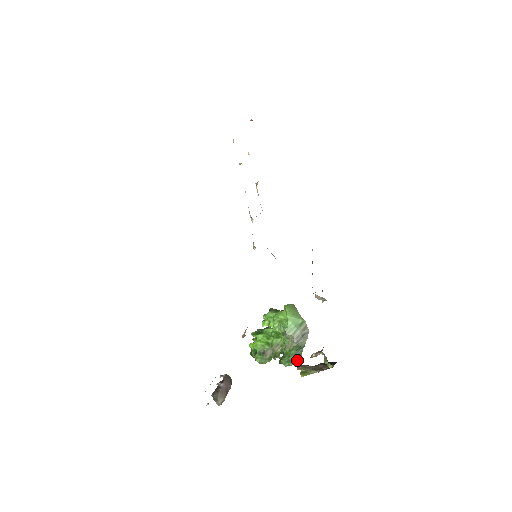
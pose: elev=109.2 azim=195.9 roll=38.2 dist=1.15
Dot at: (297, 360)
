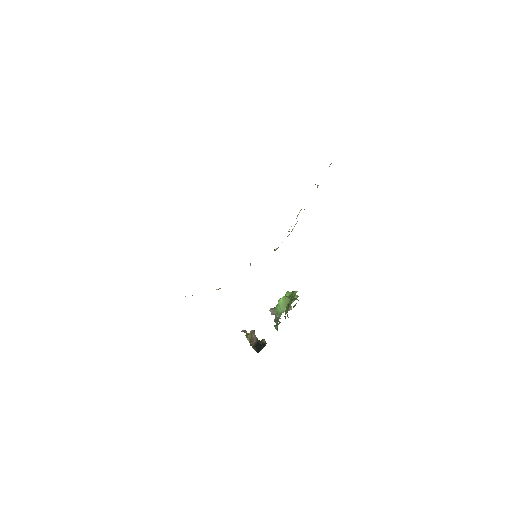
Dot at: (277, 330)
